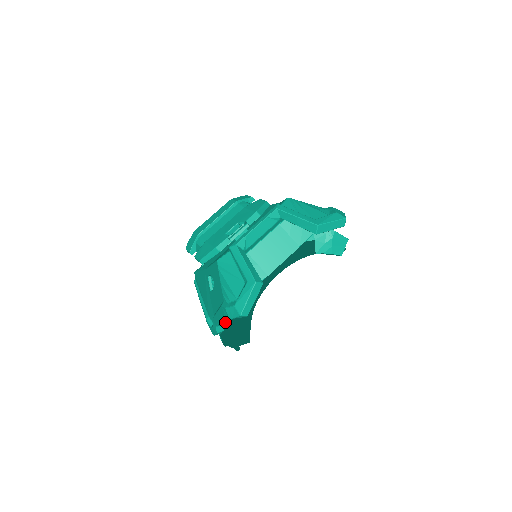
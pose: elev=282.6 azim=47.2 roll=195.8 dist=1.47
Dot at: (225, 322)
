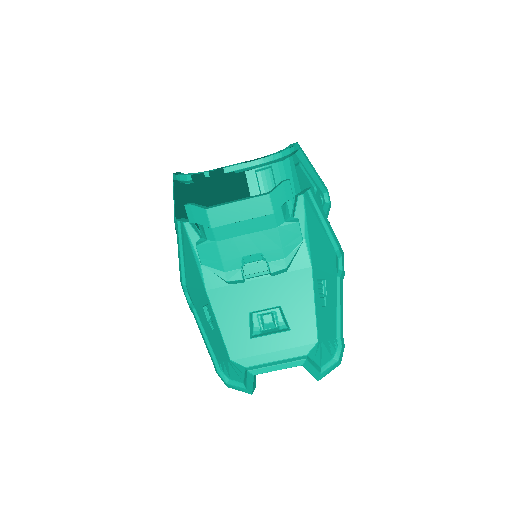
Dot at: occluded
